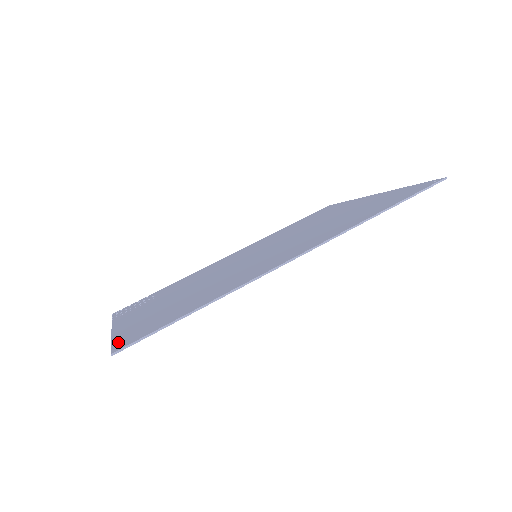
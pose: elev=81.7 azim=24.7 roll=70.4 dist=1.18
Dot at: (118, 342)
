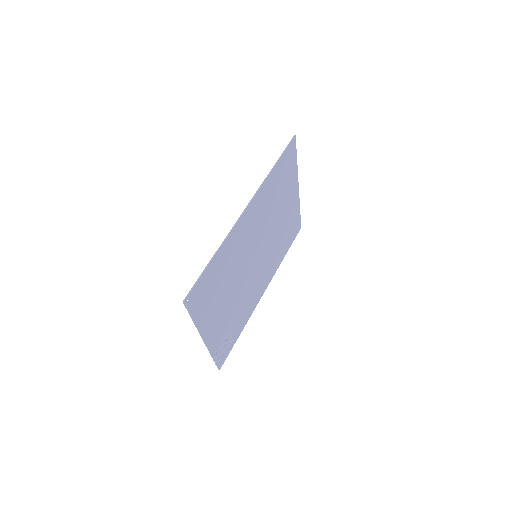
Dot at: (190, 309)
